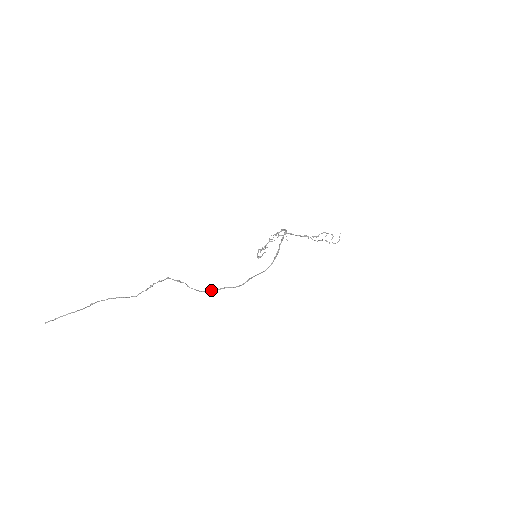
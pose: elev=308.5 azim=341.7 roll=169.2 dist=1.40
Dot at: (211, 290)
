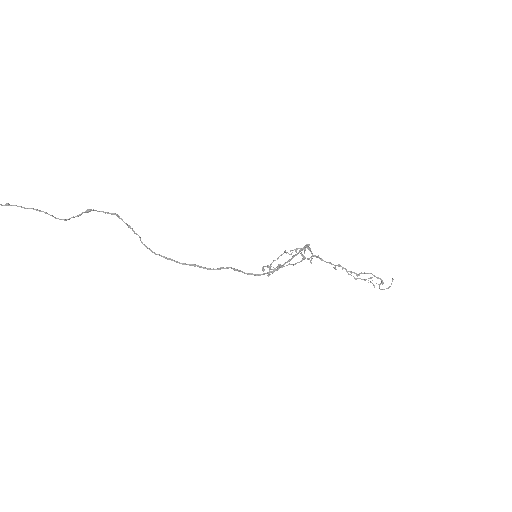
Dot at: (171, 259)
